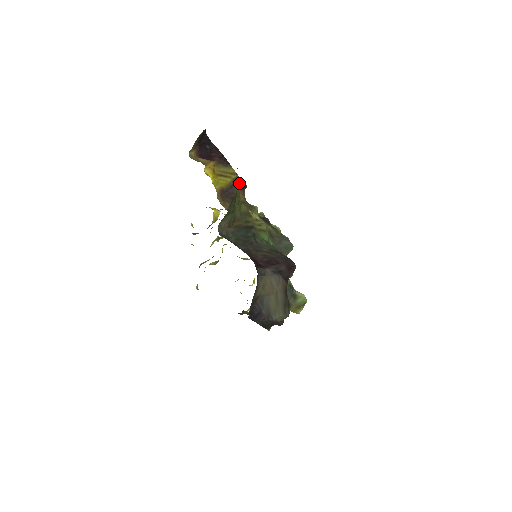
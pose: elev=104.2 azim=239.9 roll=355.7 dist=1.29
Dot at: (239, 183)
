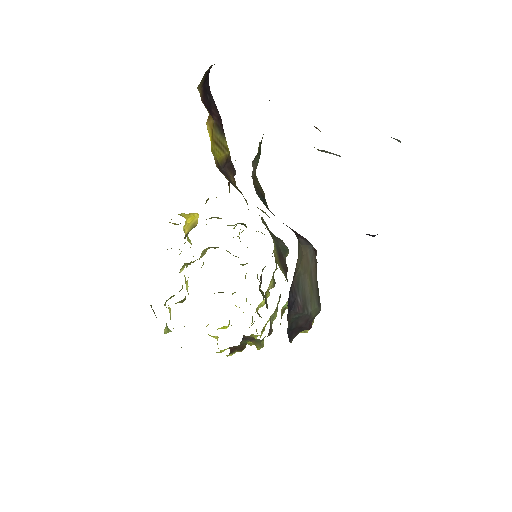
Dot at: (230, 165)
